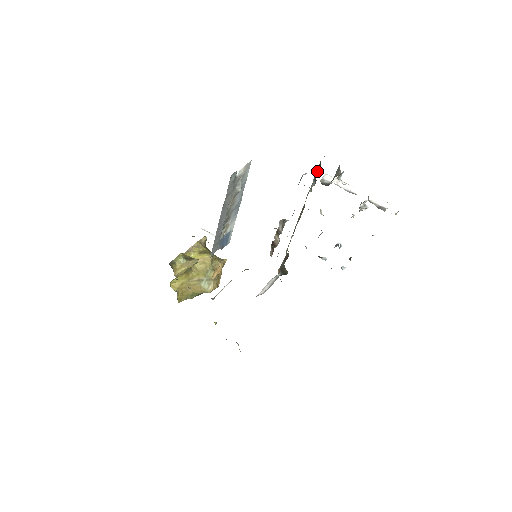
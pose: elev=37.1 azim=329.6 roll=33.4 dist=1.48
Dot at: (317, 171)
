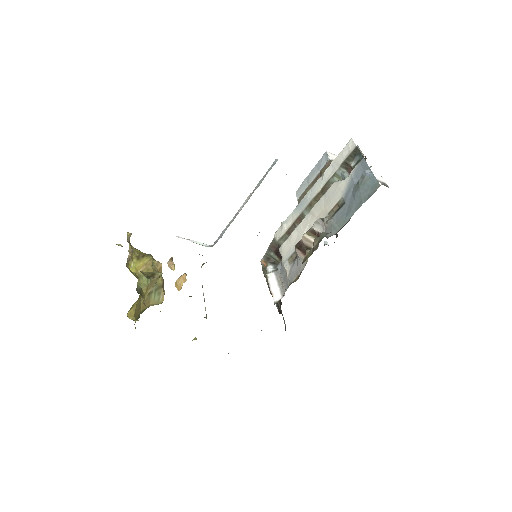
Dot at: (350, 158)
